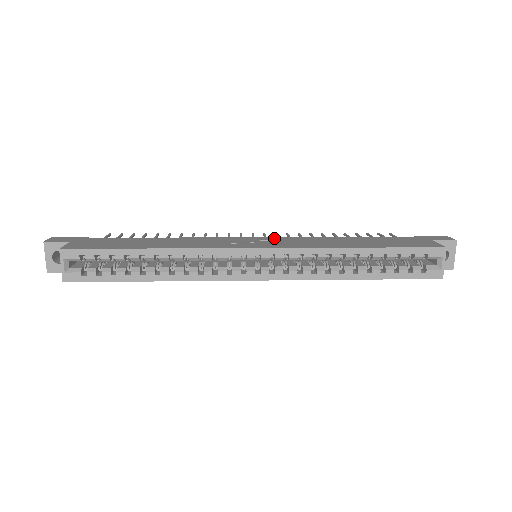
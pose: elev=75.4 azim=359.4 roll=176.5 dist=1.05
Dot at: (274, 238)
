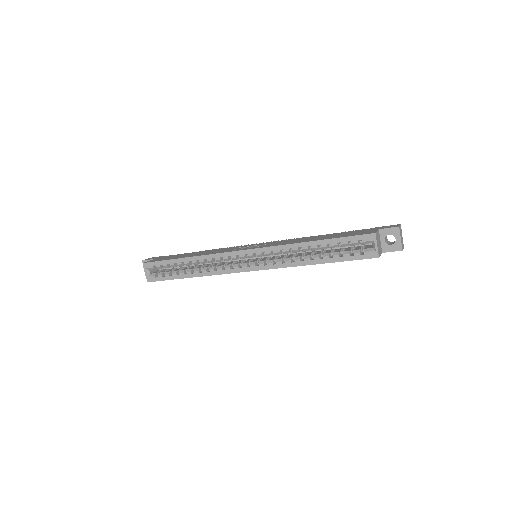
Dot at: (268, 242)
